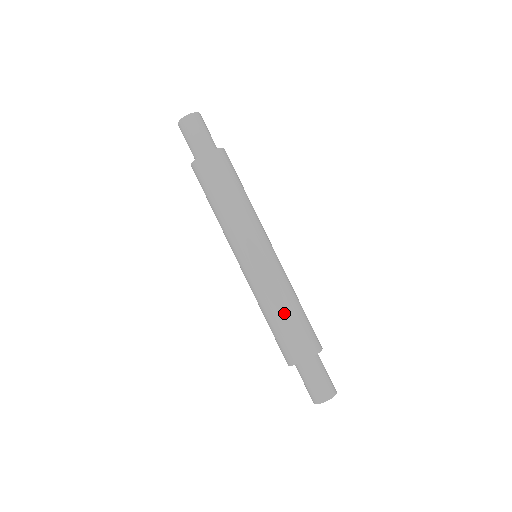
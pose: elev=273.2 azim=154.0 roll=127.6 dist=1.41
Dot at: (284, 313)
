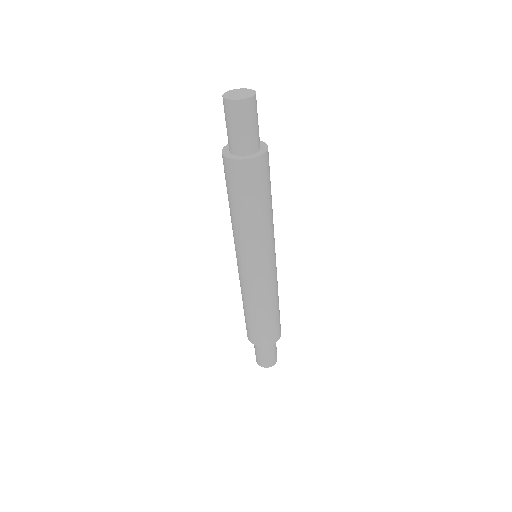
Dot at: (264, 314)
